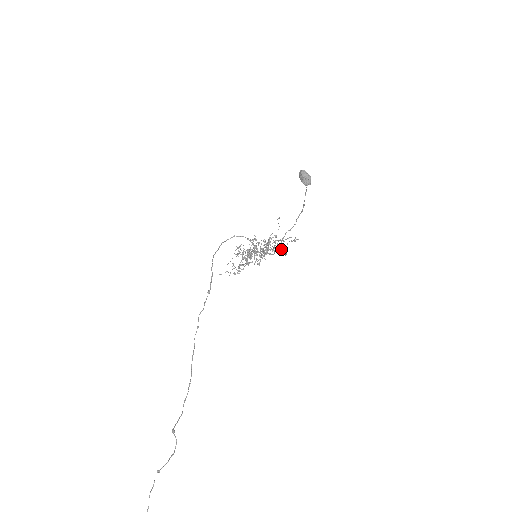
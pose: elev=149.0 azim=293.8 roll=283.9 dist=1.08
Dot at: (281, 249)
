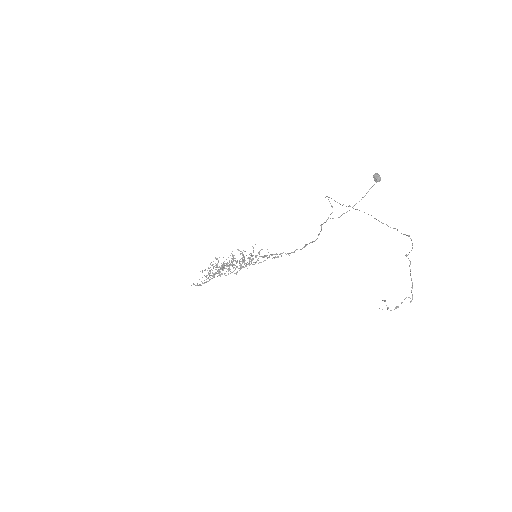
Dot at: occluded
